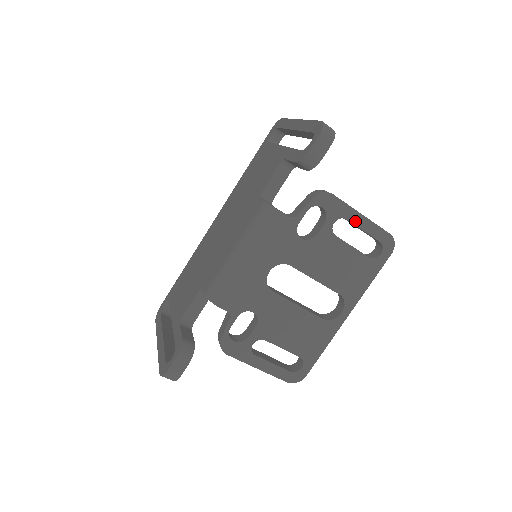
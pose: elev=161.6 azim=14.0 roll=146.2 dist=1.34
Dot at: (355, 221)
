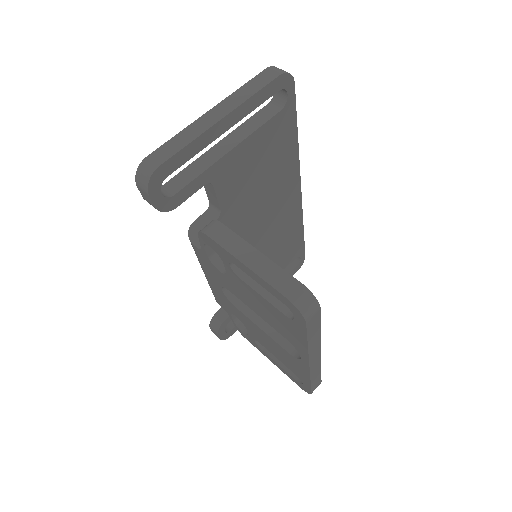
Dot at: (244, 270)
